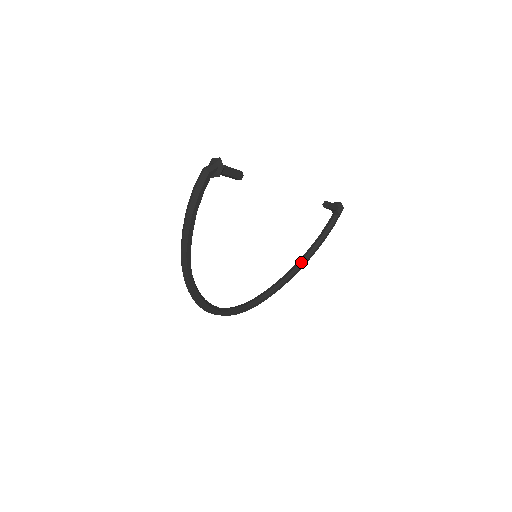
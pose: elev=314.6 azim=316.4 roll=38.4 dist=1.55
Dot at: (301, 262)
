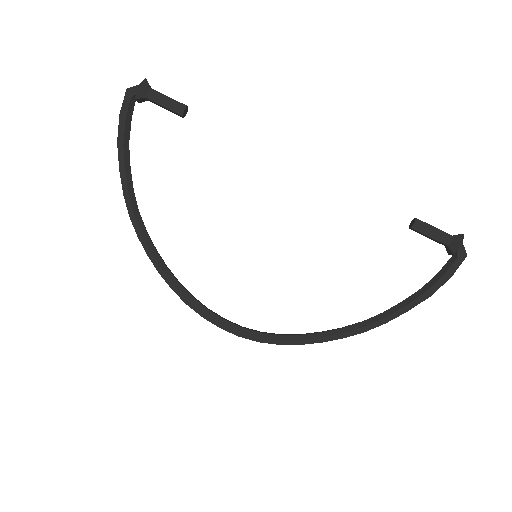
Dot at: (374, 317)
